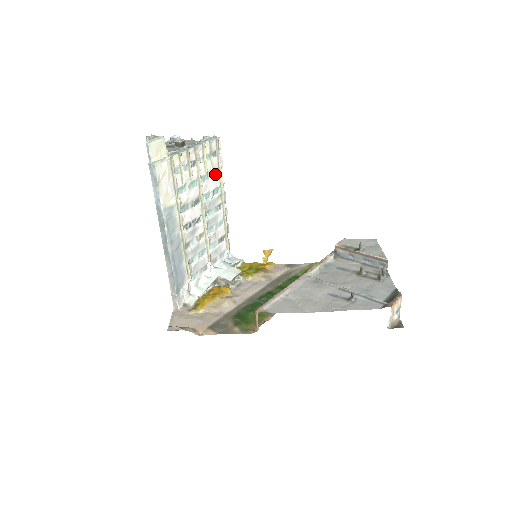
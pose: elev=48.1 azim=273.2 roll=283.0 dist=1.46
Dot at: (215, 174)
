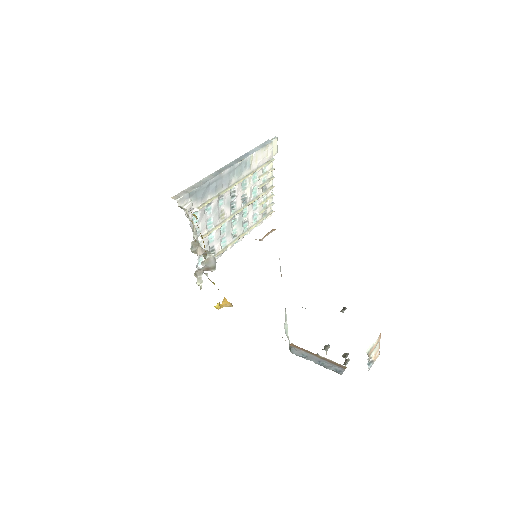
Dot at: (254, 219)
